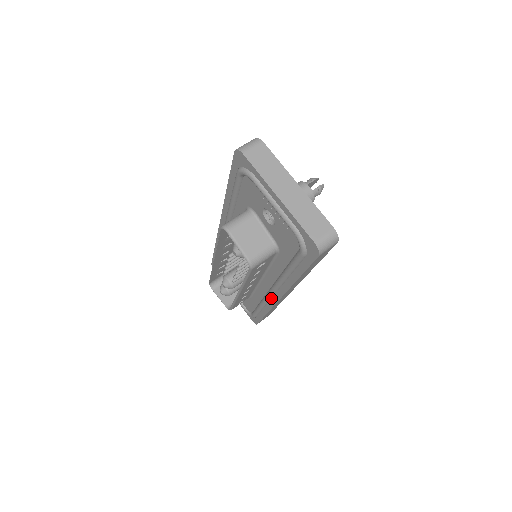
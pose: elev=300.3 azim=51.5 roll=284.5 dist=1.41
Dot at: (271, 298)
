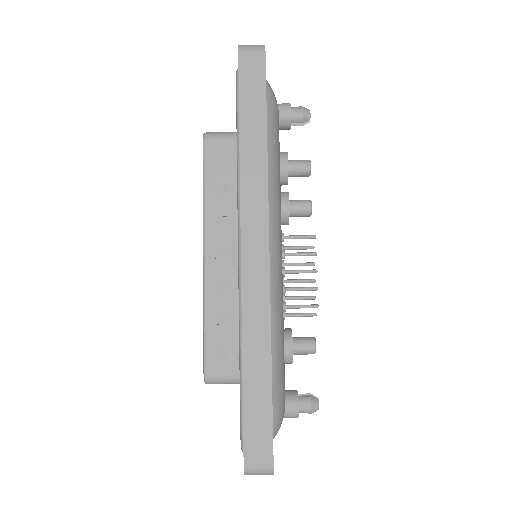
Dot at: occluded
